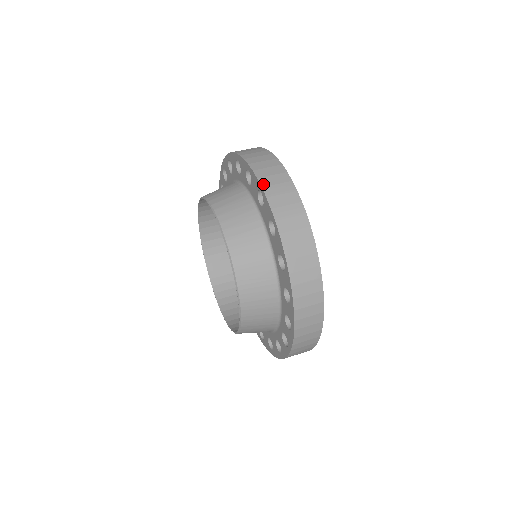
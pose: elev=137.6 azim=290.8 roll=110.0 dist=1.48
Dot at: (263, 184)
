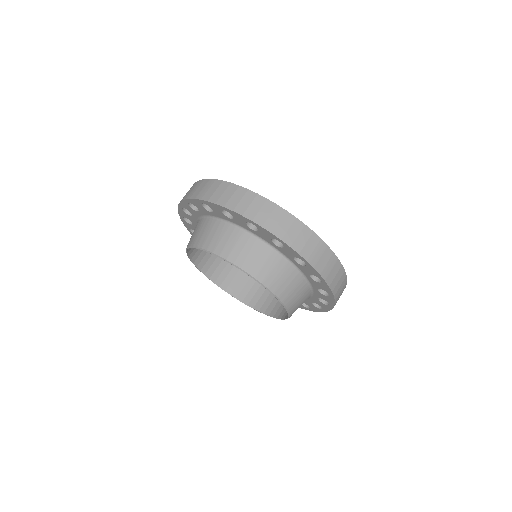
Dot at: (306, 257)
